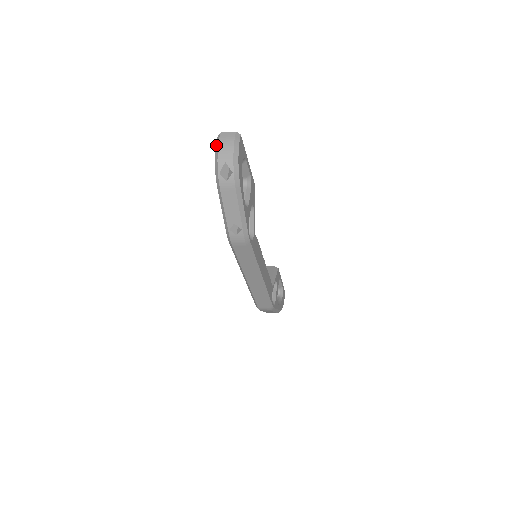
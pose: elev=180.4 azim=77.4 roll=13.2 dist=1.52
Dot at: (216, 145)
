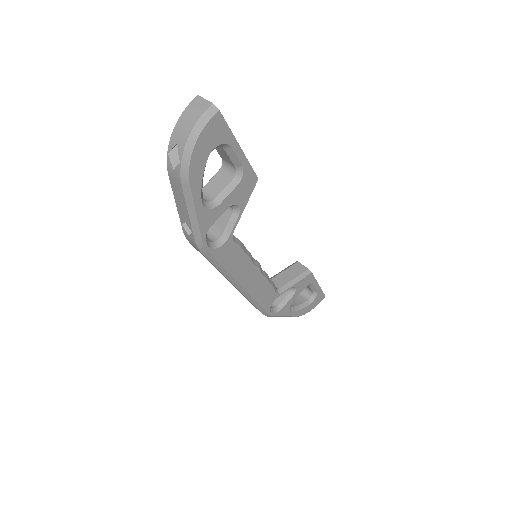
Dot at: (183, 111)
